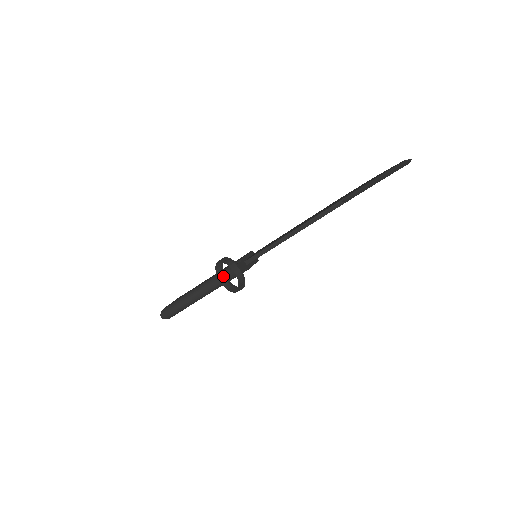
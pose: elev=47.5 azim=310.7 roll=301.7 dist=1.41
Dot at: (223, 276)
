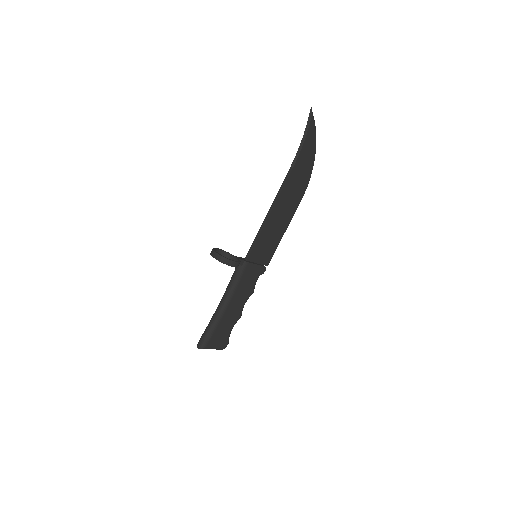
Dot at: (214, 251)
